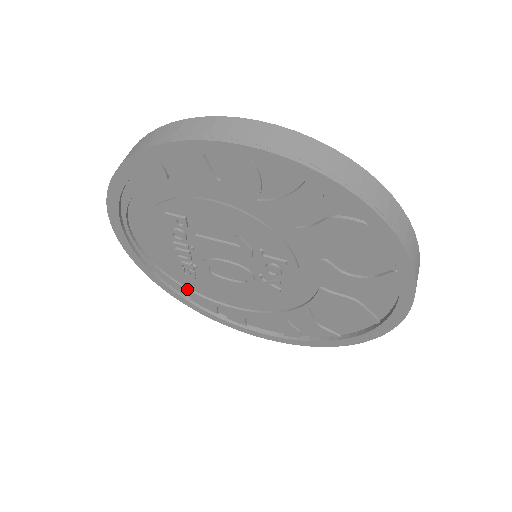
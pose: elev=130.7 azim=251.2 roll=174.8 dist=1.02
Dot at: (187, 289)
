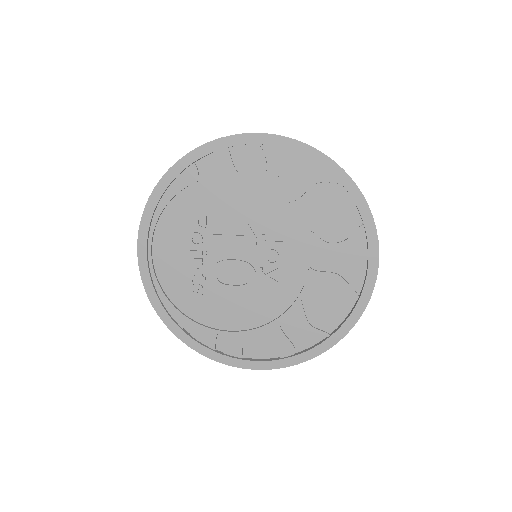
Dot at: (190, 319)
